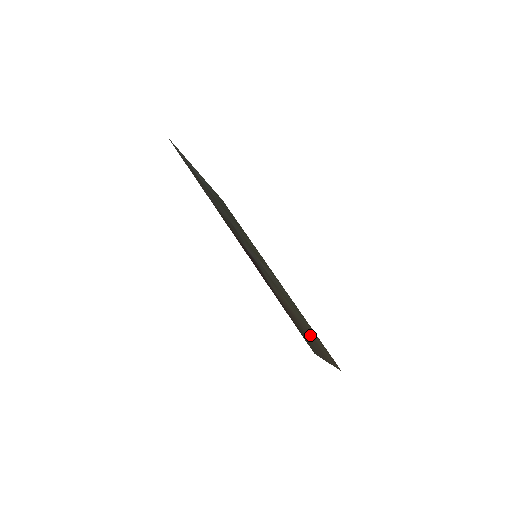
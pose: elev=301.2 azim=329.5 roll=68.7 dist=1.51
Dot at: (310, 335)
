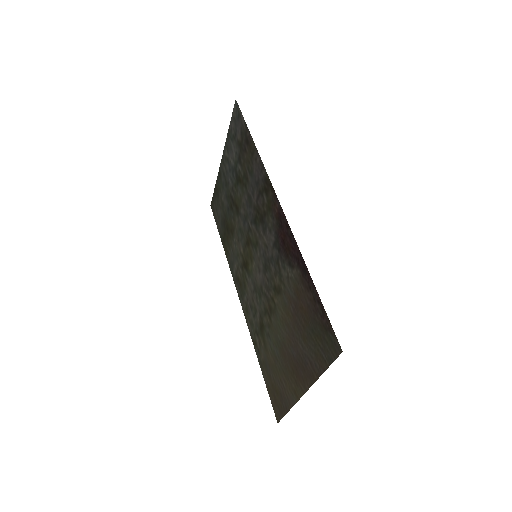
Dot at: (292, 354)
